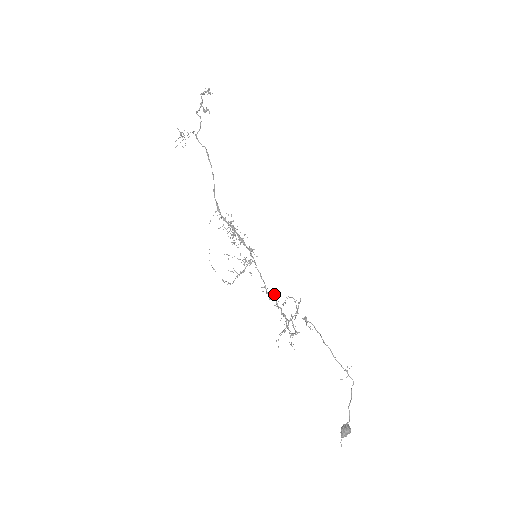
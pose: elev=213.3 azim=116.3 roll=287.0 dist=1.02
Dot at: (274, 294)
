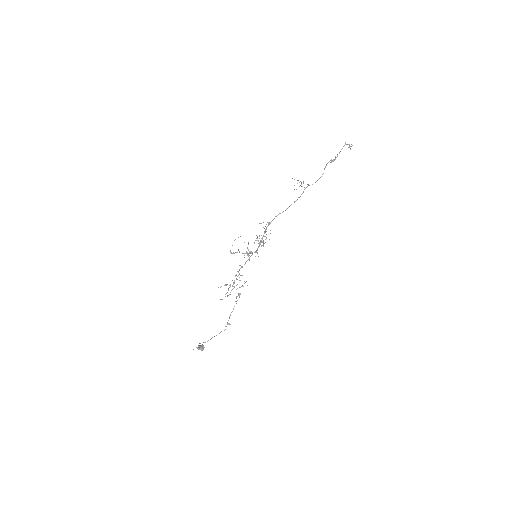
Dot at: (242, 275)
